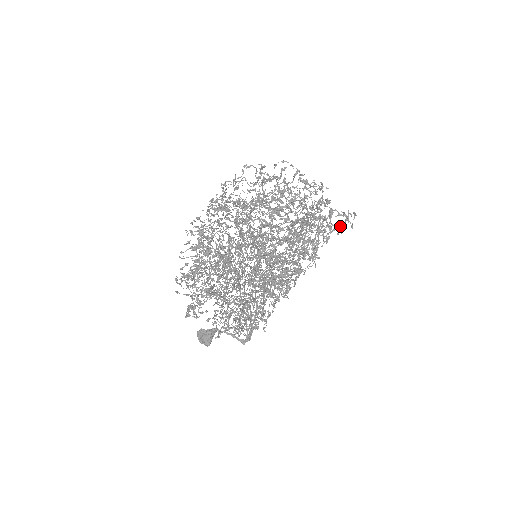
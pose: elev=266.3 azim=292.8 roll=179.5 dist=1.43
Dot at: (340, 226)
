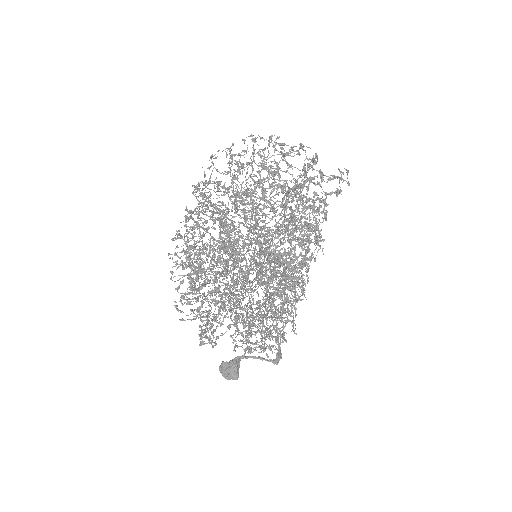
Dot at: (336, 188)
